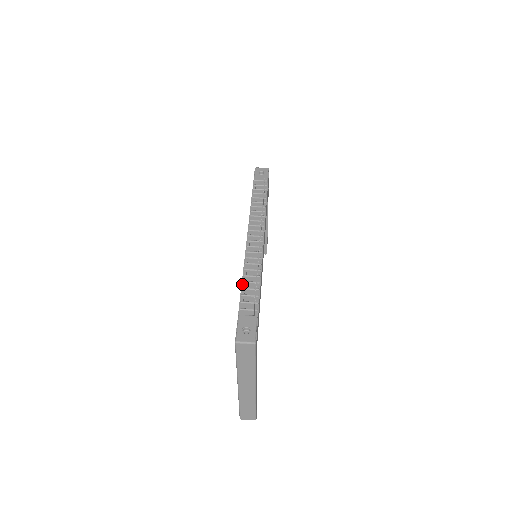
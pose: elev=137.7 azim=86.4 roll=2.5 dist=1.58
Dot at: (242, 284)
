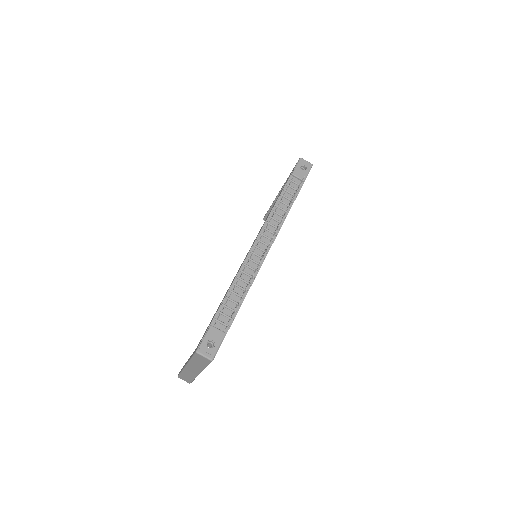
Dot at: (228, 292)
